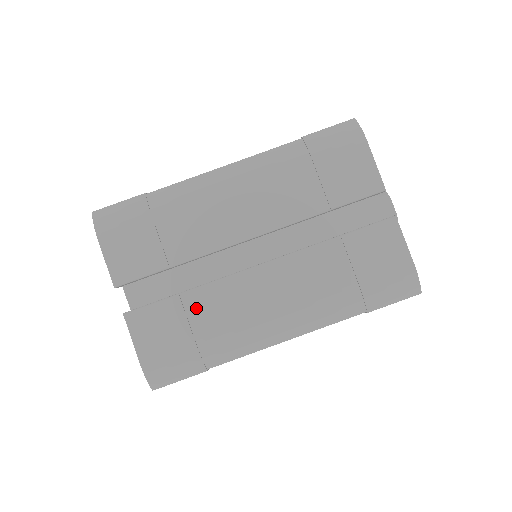
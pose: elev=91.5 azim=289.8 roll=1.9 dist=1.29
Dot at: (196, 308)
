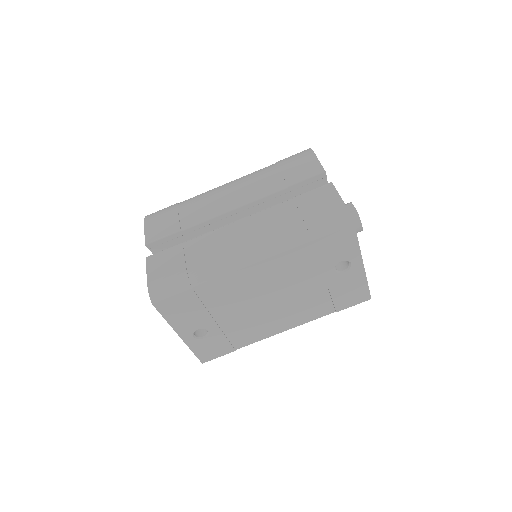
Dot at: (191, 248)
